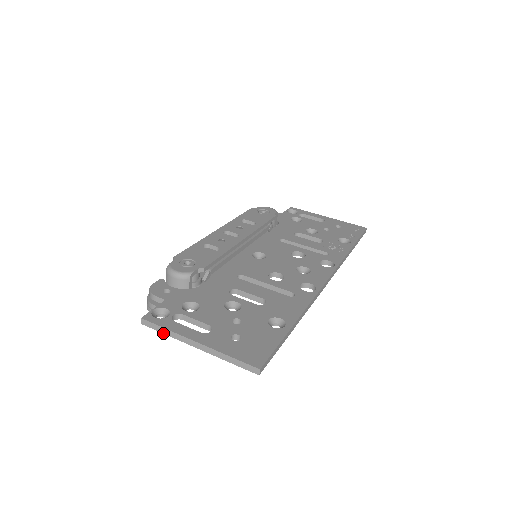
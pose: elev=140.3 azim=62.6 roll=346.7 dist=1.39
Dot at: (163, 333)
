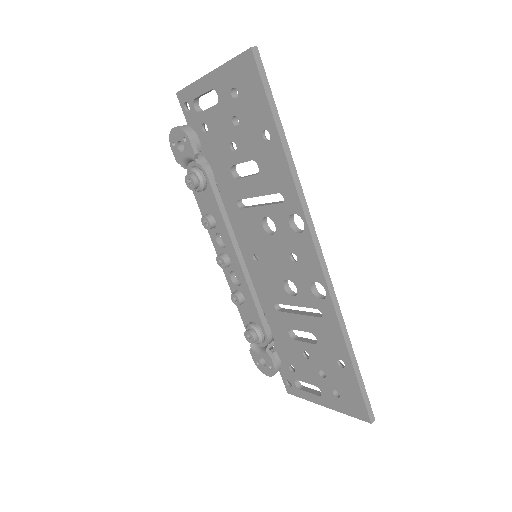
Dot at: (189, 85)
